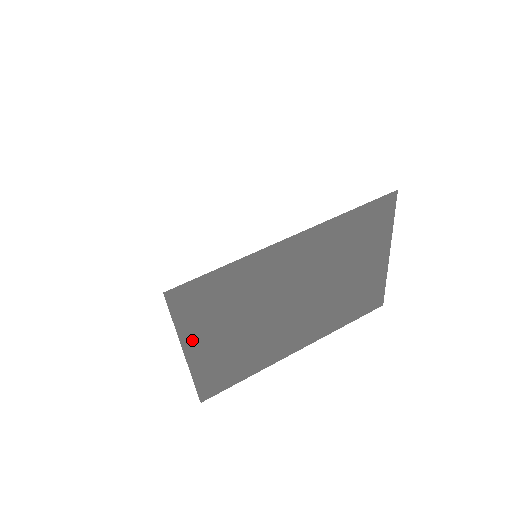
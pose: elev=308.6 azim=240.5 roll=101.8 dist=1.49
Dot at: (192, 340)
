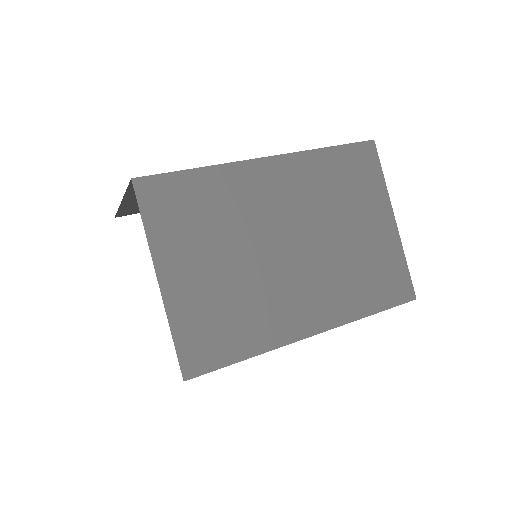
Dot at: (166, 259)
